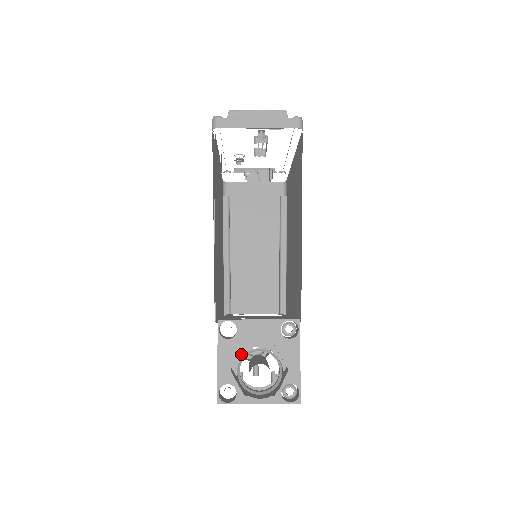
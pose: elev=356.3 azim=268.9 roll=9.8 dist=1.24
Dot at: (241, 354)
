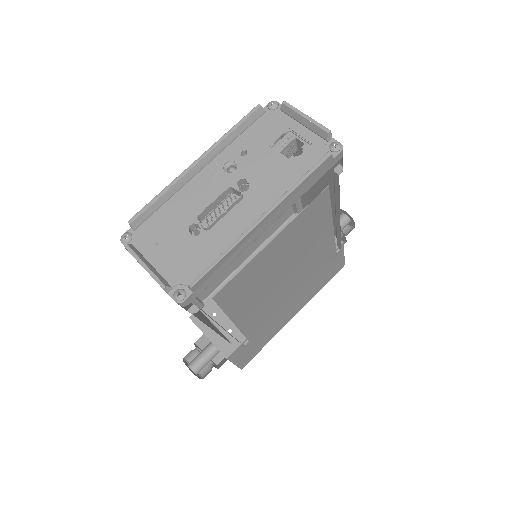
Dot at: occluded
